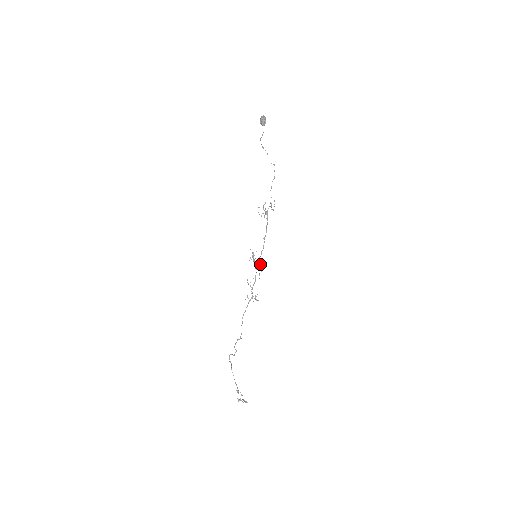
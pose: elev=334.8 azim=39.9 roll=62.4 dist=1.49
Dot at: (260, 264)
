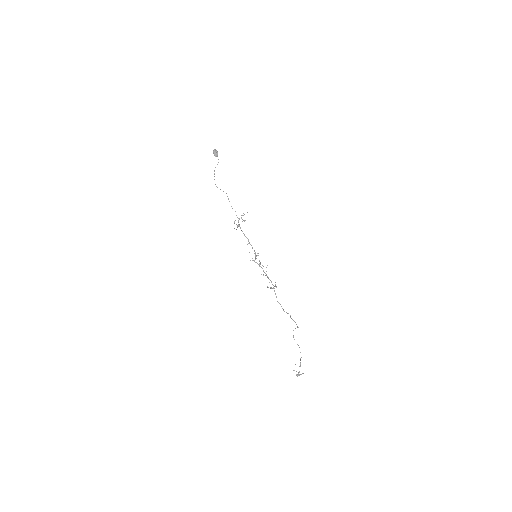
Dot at: (260, 262)
